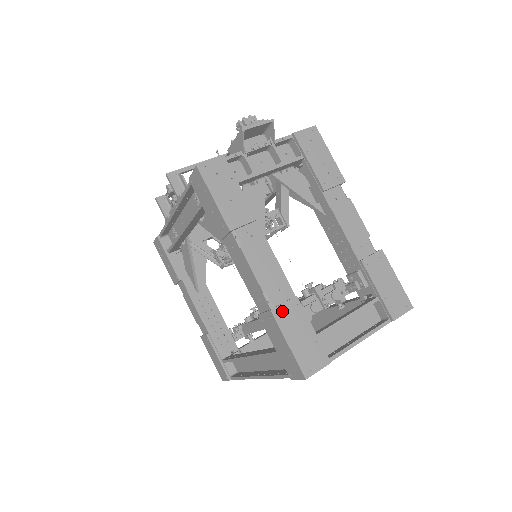
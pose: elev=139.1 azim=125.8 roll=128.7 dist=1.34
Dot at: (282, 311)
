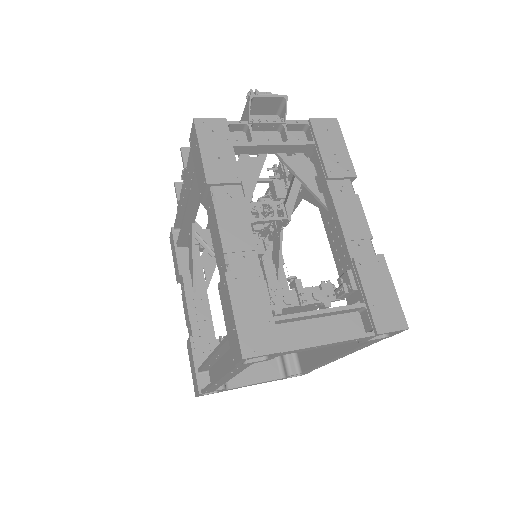
Dot at: (238, 277)
